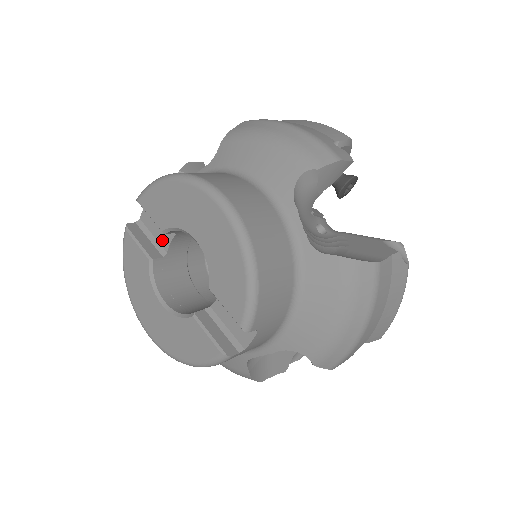
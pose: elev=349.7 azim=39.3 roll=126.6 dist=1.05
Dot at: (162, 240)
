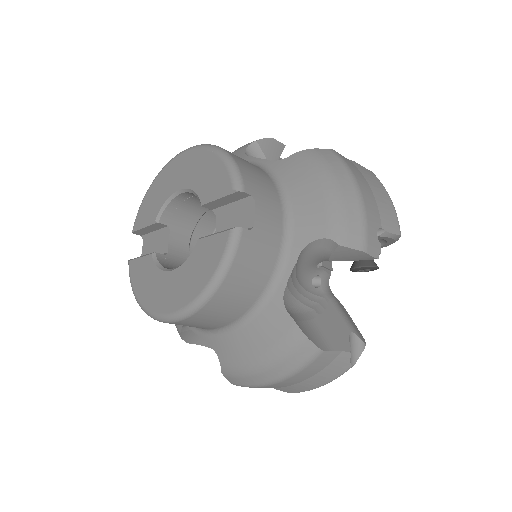
Dot at: (162, 249)
